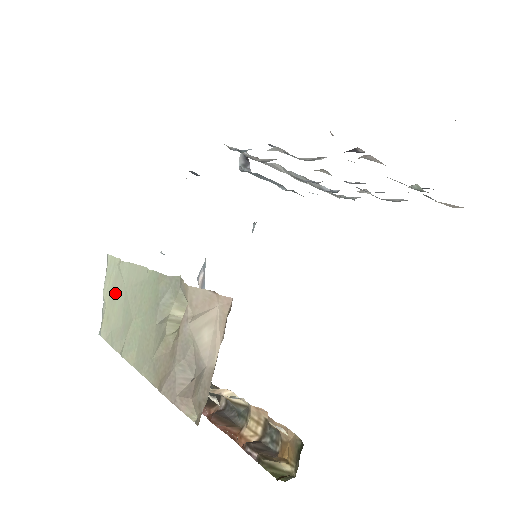
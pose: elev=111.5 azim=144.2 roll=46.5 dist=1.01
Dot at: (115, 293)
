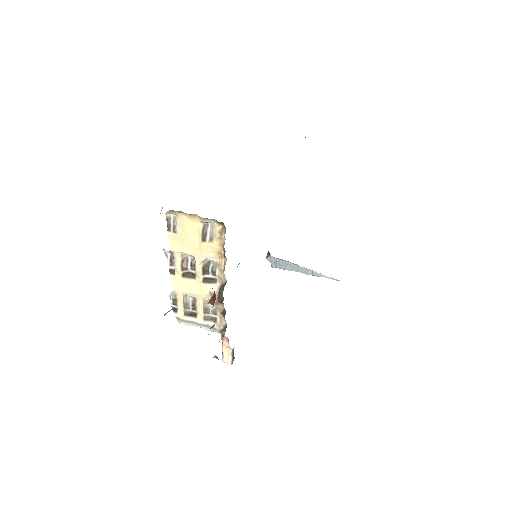
Dot at: occluded
